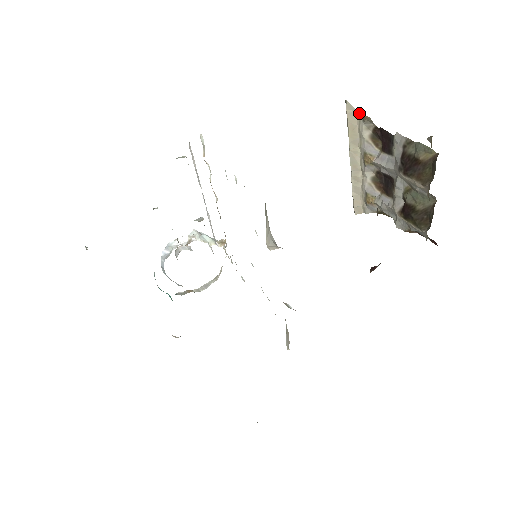
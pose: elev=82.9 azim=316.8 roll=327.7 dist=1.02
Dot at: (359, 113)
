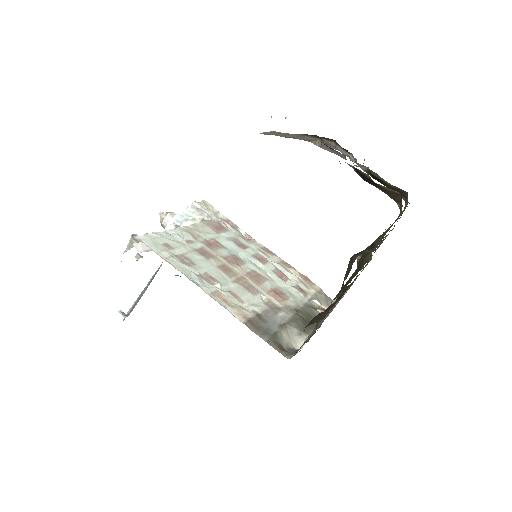
Dot at: occluded
